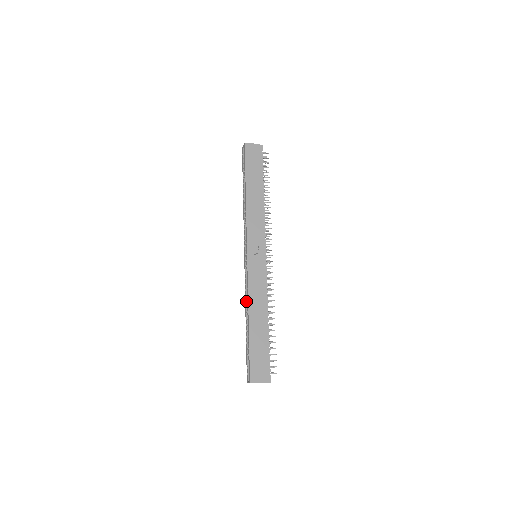
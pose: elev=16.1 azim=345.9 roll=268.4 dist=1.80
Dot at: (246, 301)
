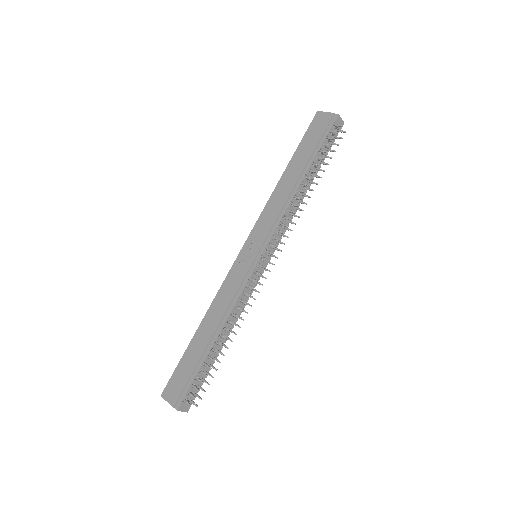
Dot at: occluded
